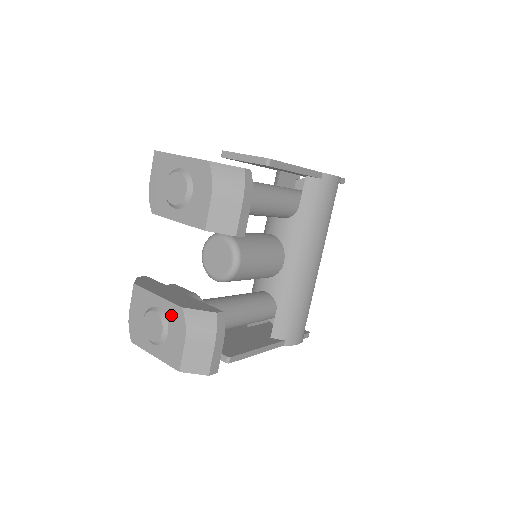
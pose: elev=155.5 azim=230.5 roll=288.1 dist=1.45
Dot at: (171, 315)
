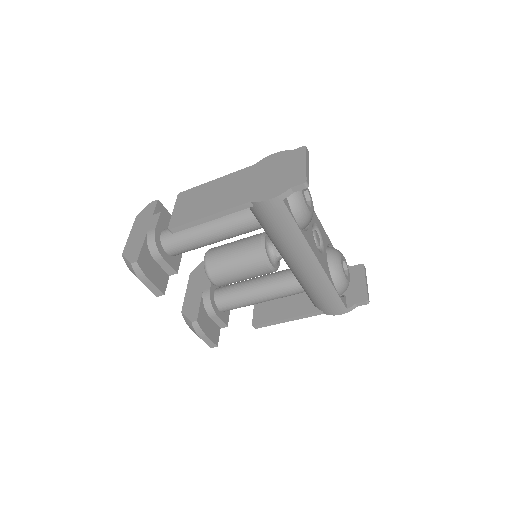
Dot at: occluded
